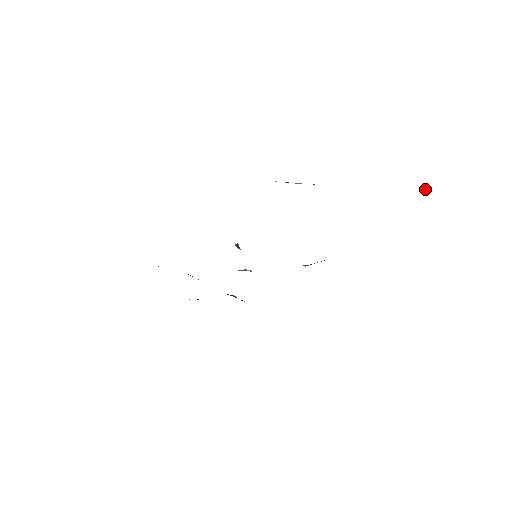
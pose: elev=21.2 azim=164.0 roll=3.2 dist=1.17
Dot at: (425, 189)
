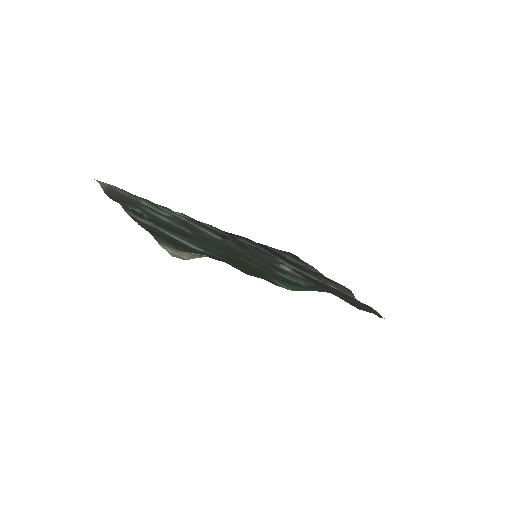
Dot at: (191, 258)
